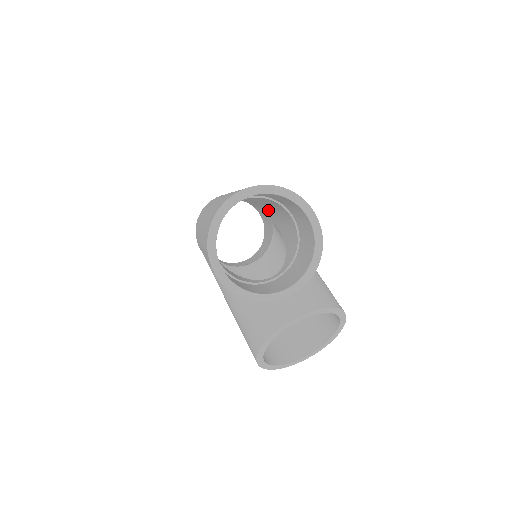
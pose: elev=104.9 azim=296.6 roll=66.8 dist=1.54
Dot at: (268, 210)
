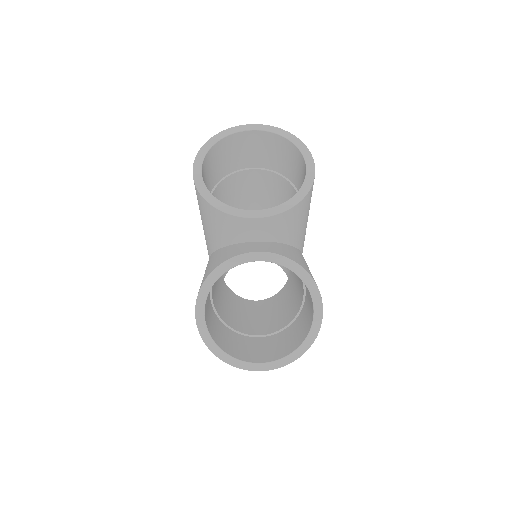
Dot at: occluded
